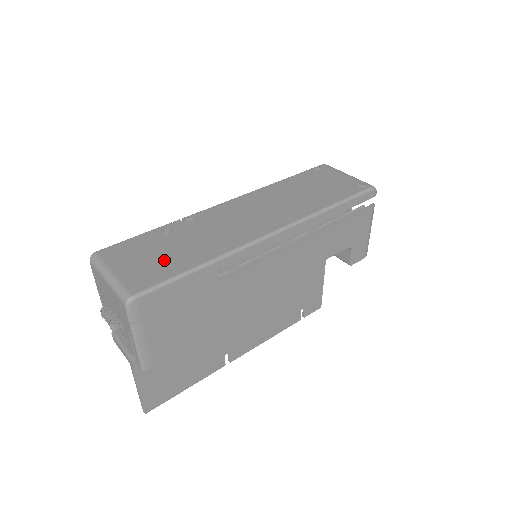
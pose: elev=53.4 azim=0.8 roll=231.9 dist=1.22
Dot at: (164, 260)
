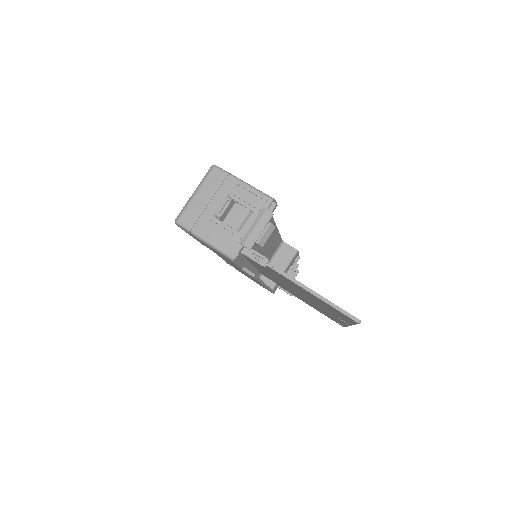
Dot at: occluded
